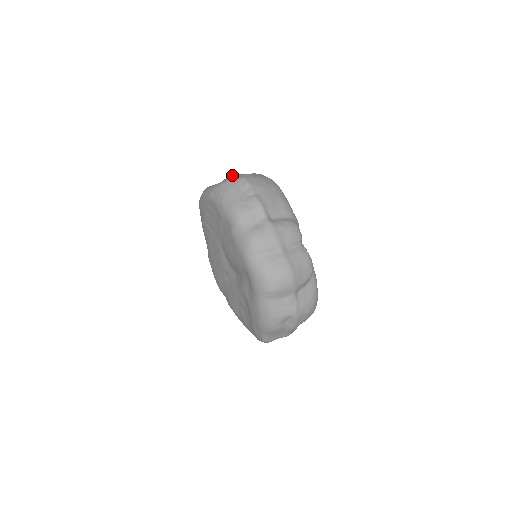
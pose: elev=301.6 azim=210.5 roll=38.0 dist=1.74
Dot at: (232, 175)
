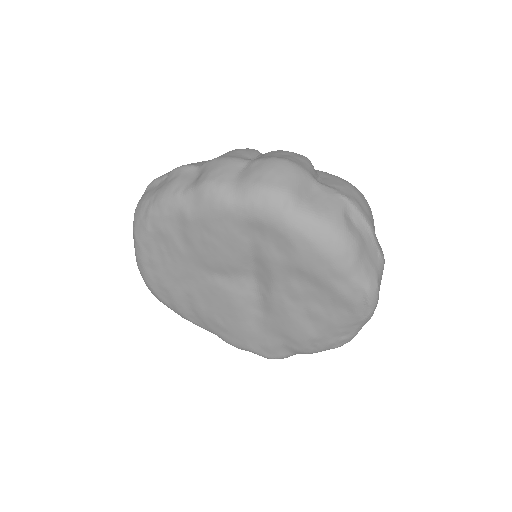
Dot at: occluded
